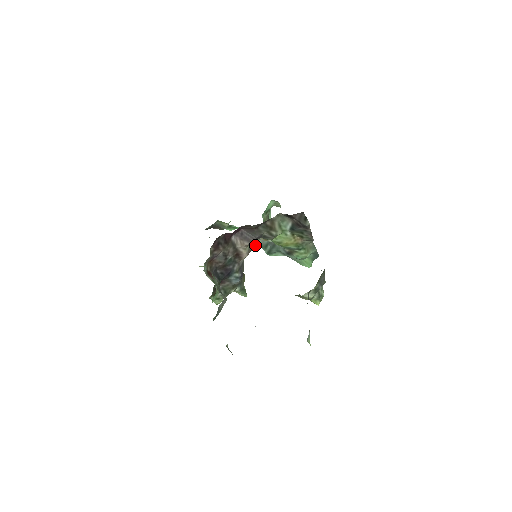
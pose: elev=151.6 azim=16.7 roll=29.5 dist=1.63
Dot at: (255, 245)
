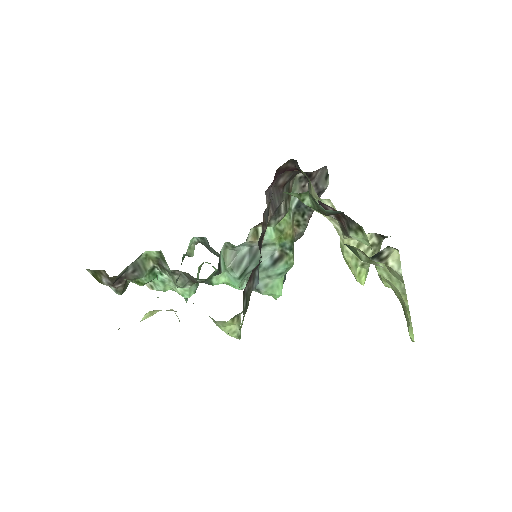
Dot at: occluded
